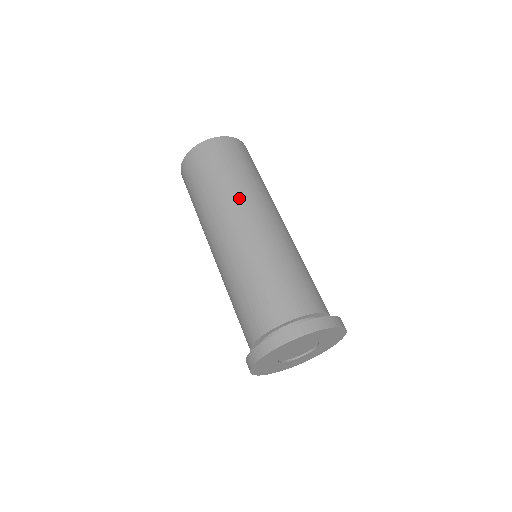
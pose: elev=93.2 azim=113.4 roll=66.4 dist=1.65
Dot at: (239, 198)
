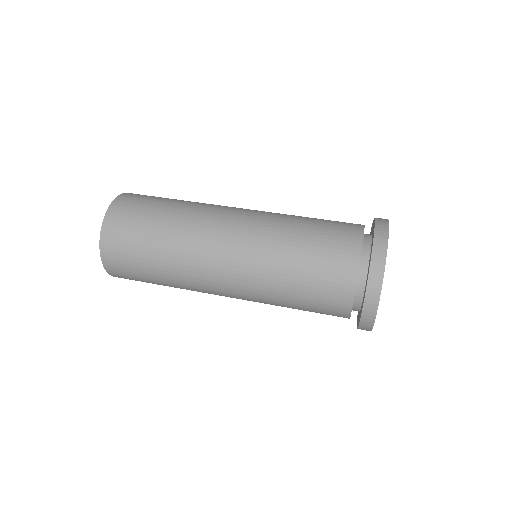
Dot at: (196, 229)
